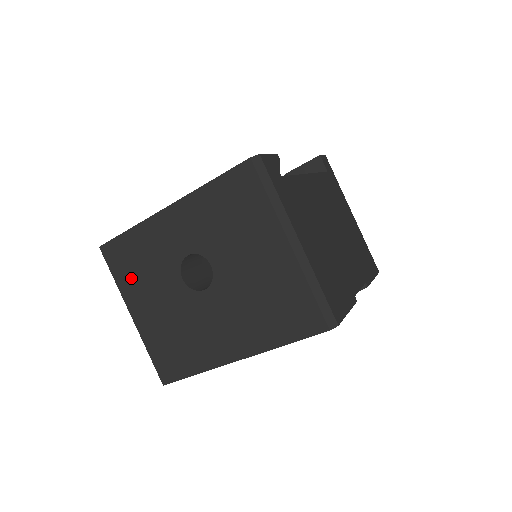
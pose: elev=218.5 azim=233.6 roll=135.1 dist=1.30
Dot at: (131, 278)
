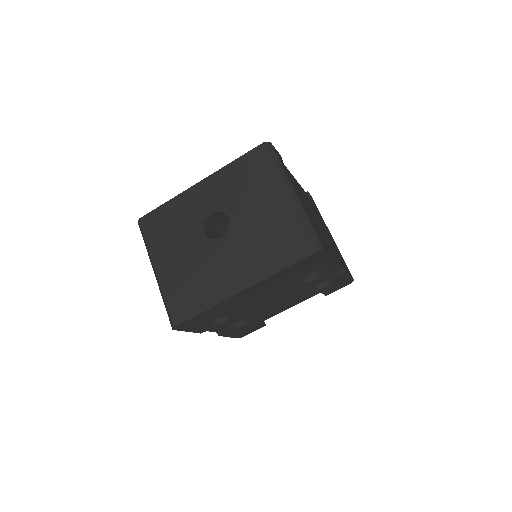
Dot at: (161, 239)
